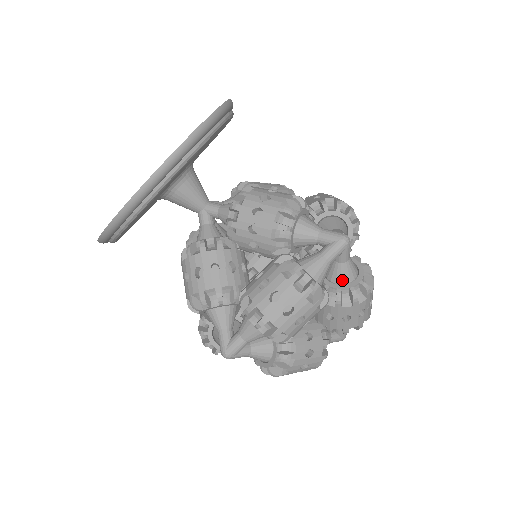
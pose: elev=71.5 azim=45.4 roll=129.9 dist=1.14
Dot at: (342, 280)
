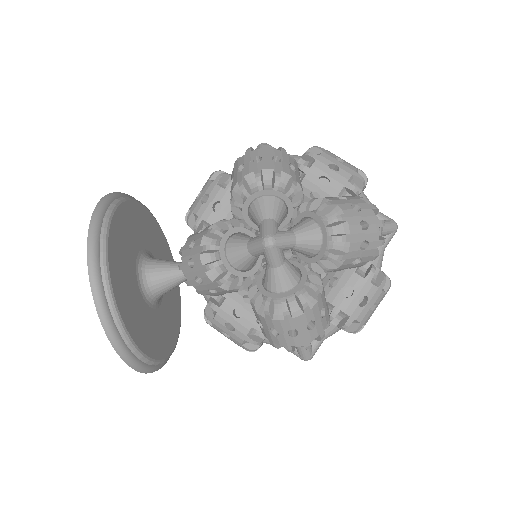
Dot at: (313, 252)
